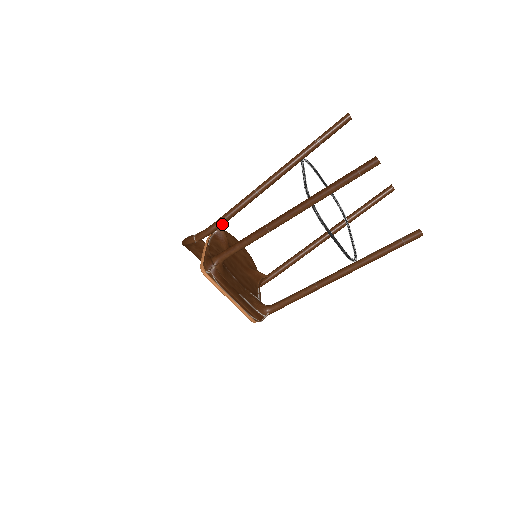
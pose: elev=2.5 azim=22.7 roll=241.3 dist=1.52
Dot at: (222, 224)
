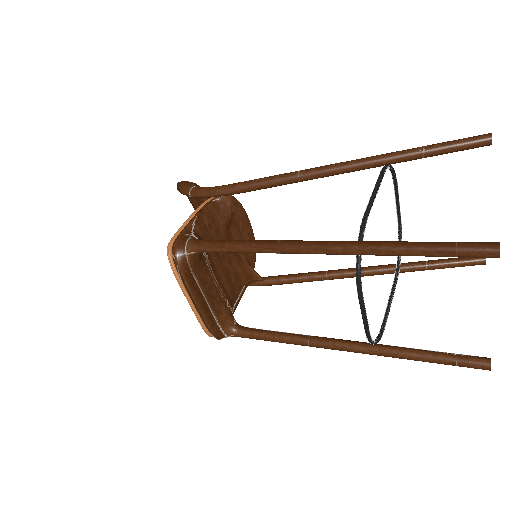
Dot at: (233, 193)
